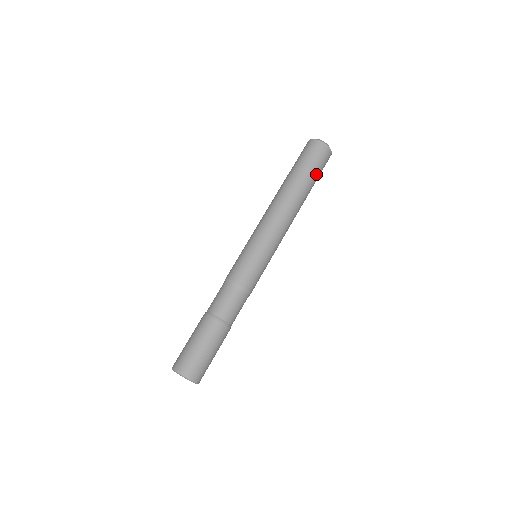
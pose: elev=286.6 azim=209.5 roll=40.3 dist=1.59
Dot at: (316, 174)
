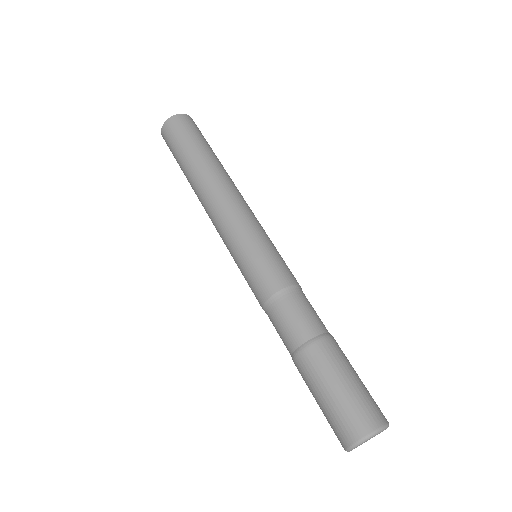
Dot at: (204, 141)
